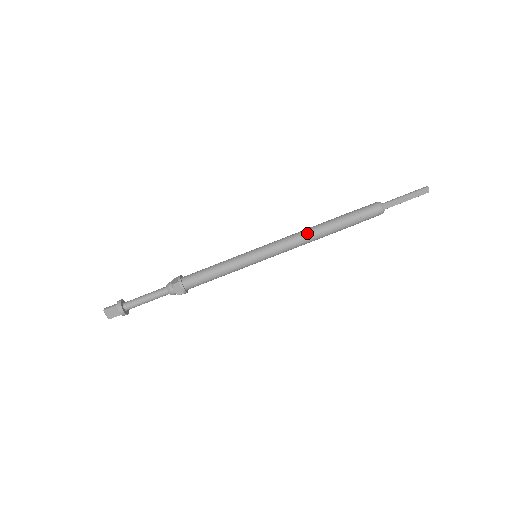
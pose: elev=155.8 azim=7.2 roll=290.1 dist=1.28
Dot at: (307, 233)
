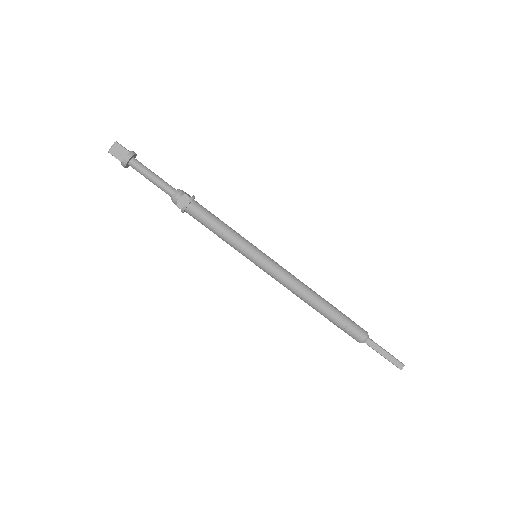
Dot at: (306, 287)
